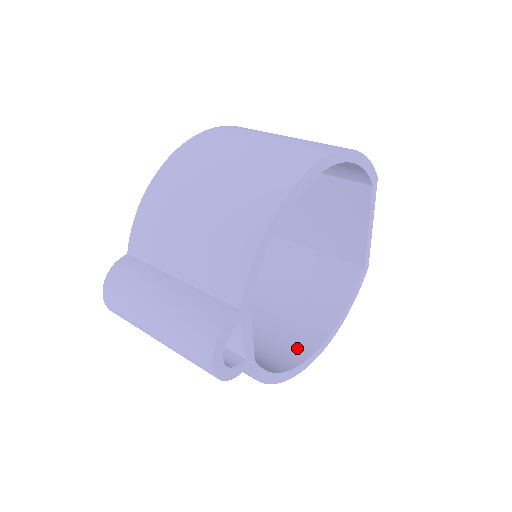
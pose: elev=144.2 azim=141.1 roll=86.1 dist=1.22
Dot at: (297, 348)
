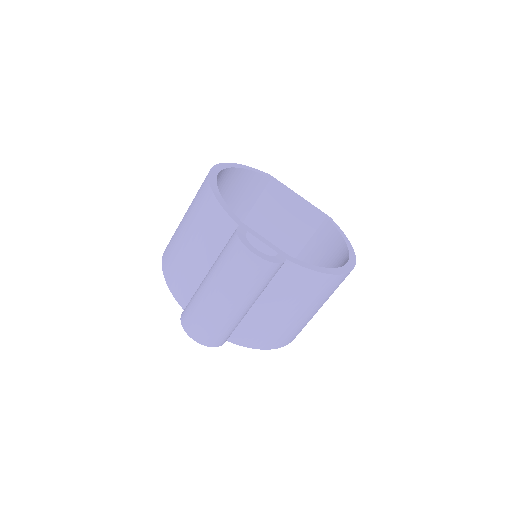
Dot at: occluded
